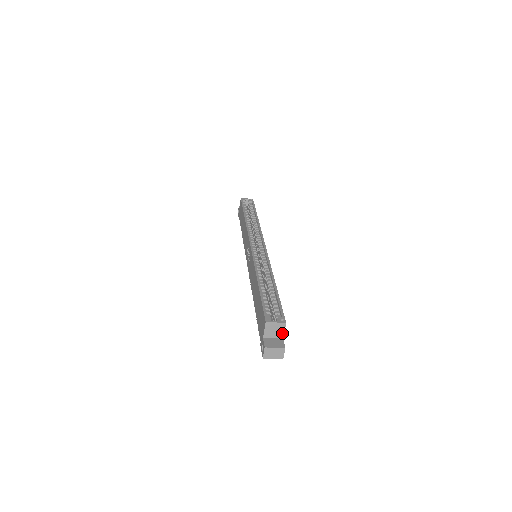
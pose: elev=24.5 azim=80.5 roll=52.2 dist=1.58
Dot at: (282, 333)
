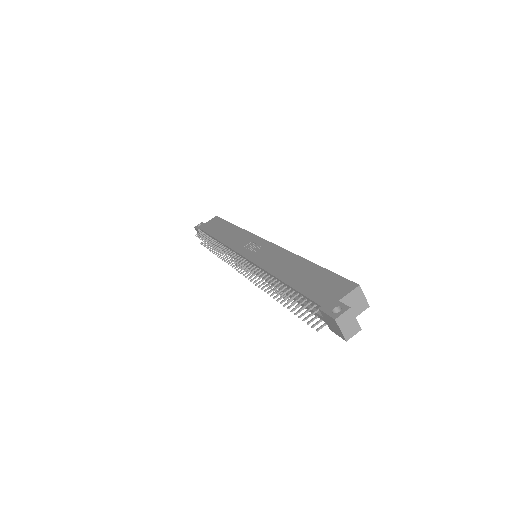
Dot at: (355, 314)
